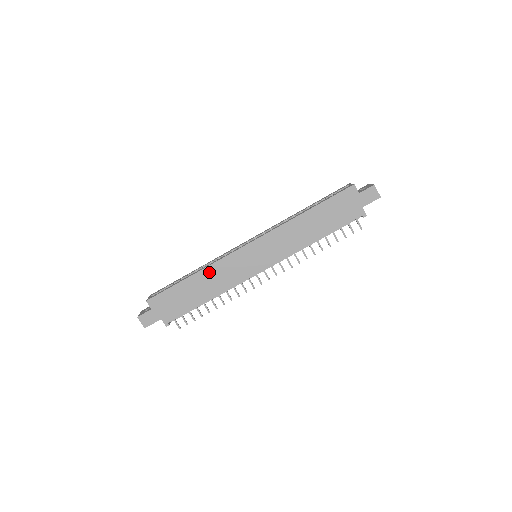
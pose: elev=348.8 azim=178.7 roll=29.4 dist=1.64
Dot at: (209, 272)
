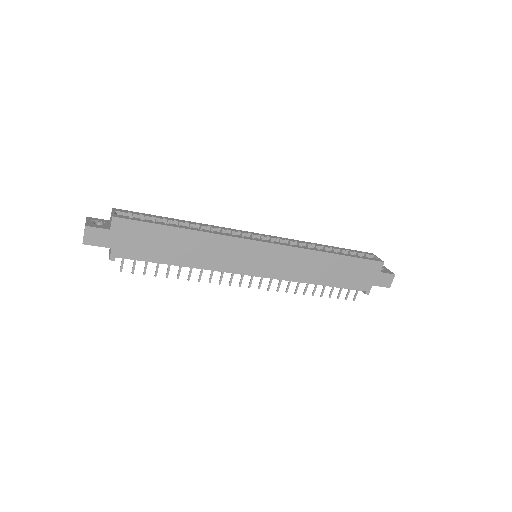
Dot at: (206, 239)
